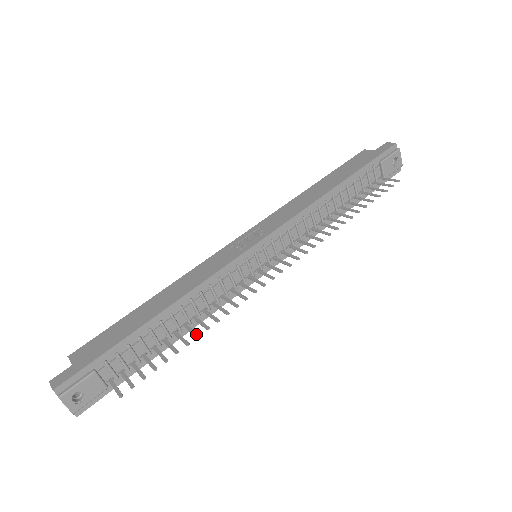
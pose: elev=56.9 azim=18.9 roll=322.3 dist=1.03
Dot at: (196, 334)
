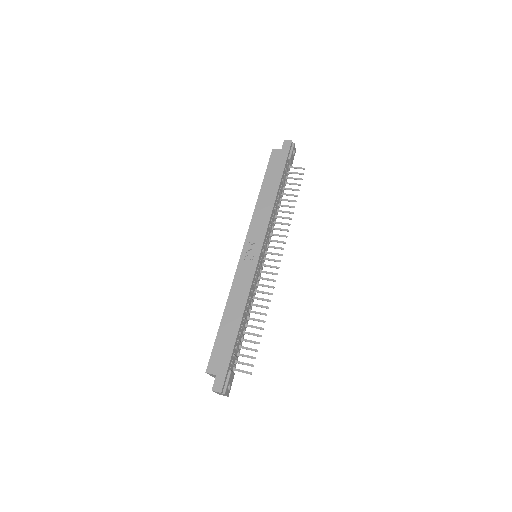
Dot at: (262, 321)
